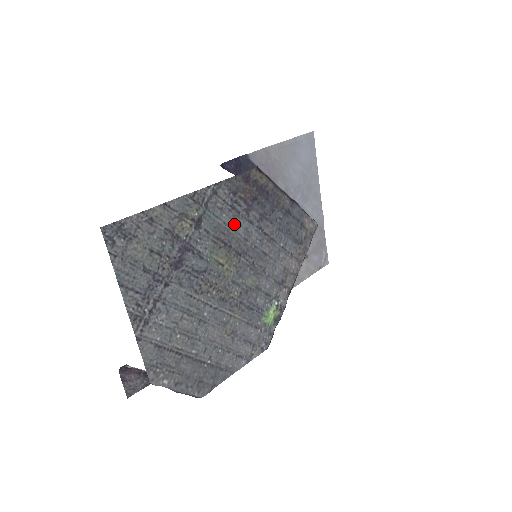
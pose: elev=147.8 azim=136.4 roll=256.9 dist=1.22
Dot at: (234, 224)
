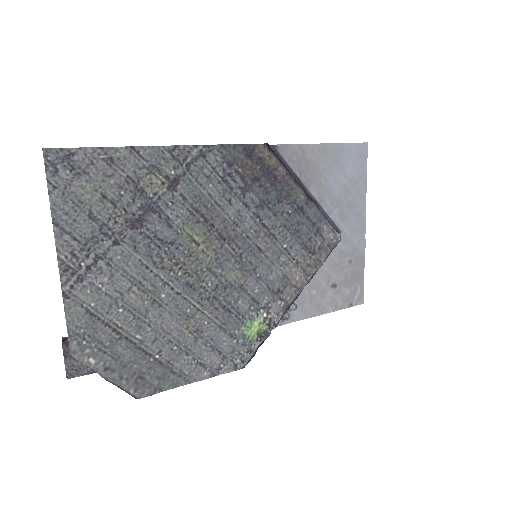
Dot at: (223, 200)
